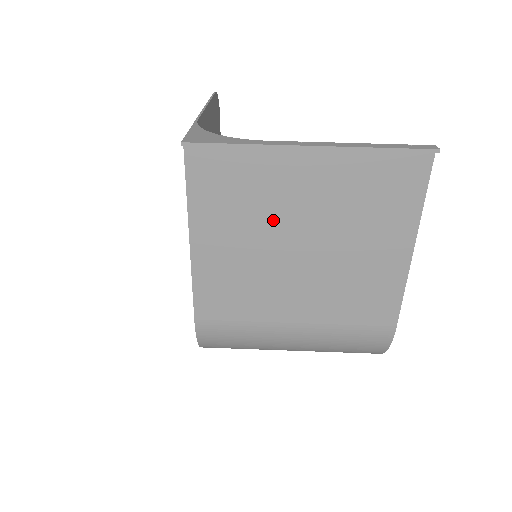
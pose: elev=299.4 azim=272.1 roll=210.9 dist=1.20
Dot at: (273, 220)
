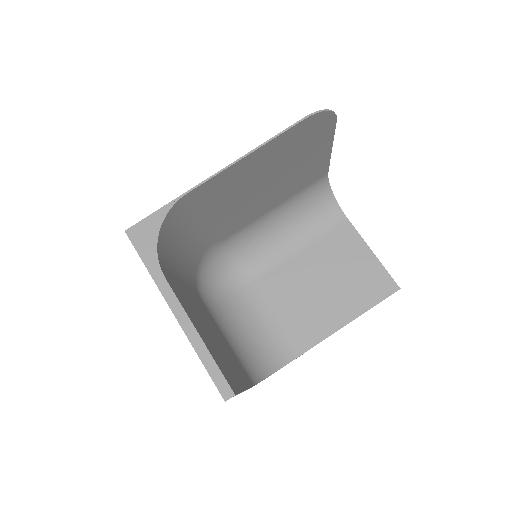
Dot at: occluded
